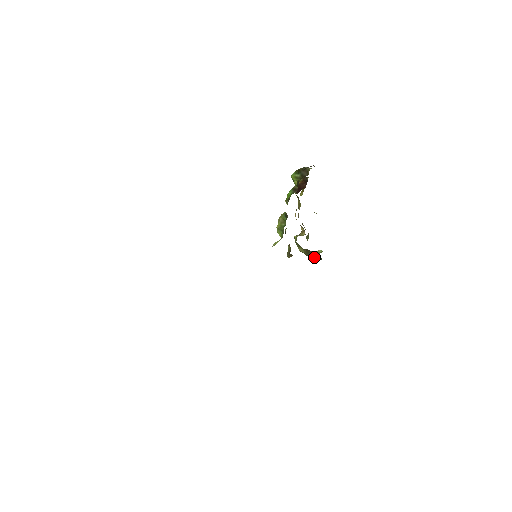
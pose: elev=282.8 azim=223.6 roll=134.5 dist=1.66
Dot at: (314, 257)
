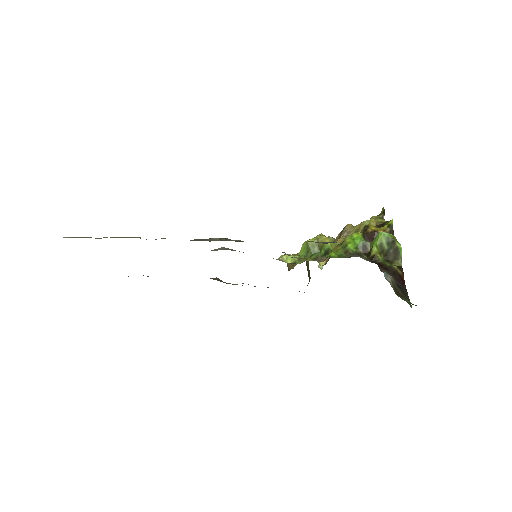
Dot at: (308, 272)
